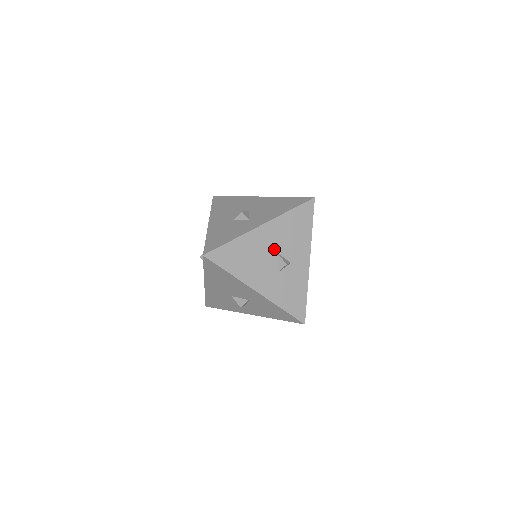
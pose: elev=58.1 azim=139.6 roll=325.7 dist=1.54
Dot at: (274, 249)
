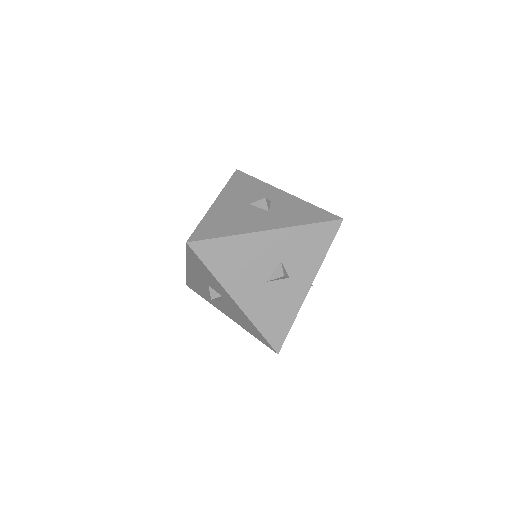
Dot at: (245, 204)
